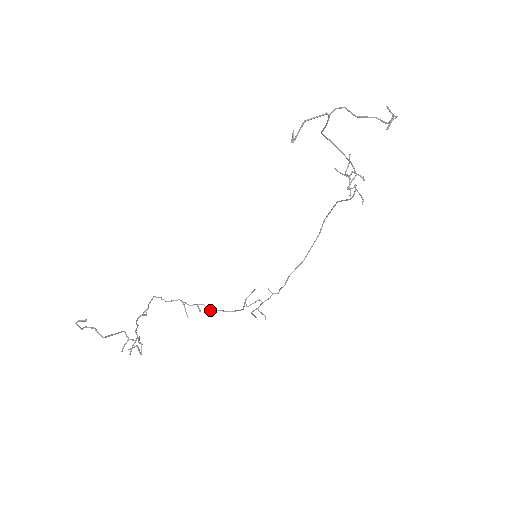
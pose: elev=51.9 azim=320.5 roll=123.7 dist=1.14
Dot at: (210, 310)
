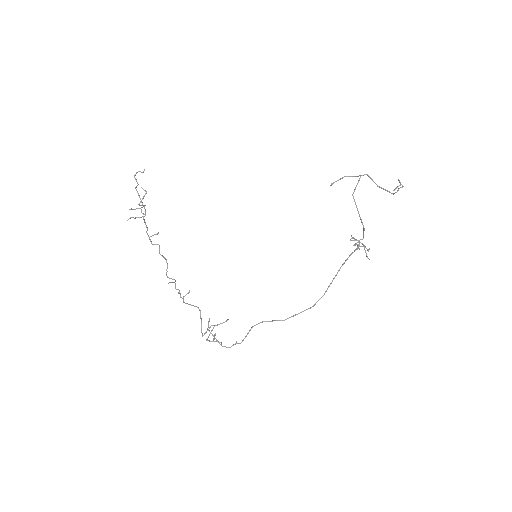
Dot at: occluded
